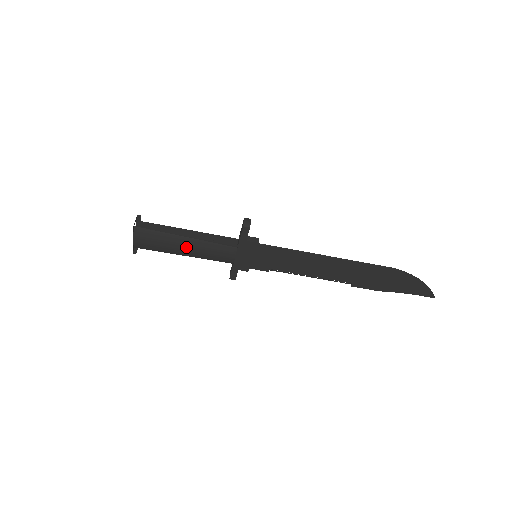
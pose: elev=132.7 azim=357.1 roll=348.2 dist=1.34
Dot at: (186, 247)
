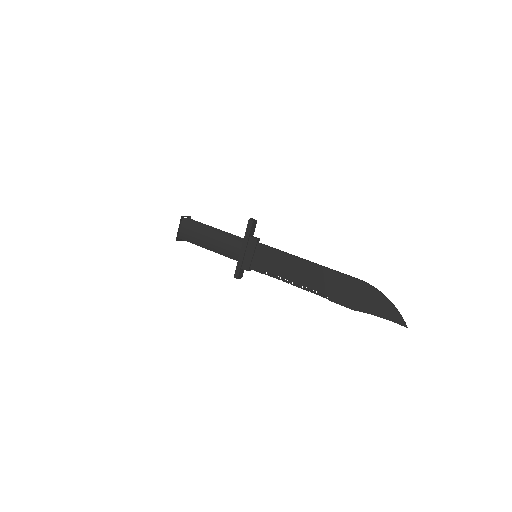
Dot at: (210, 238)
